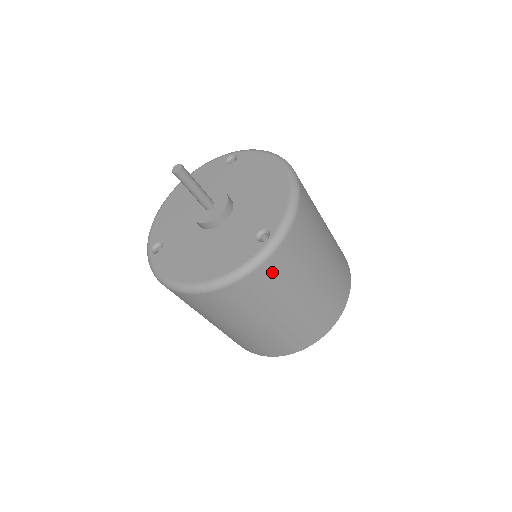
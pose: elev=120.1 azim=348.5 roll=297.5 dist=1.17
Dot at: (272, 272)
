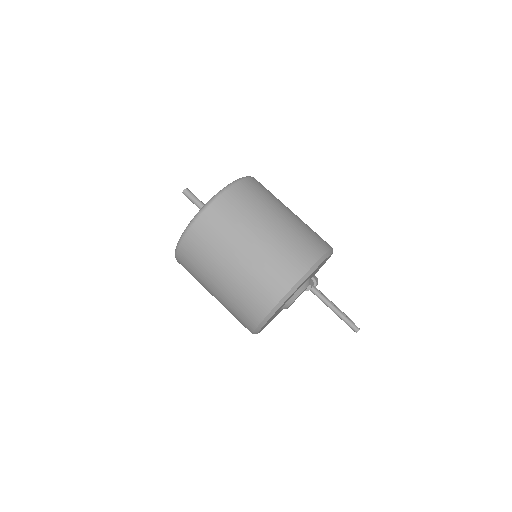
Dot at: (235, 198)
